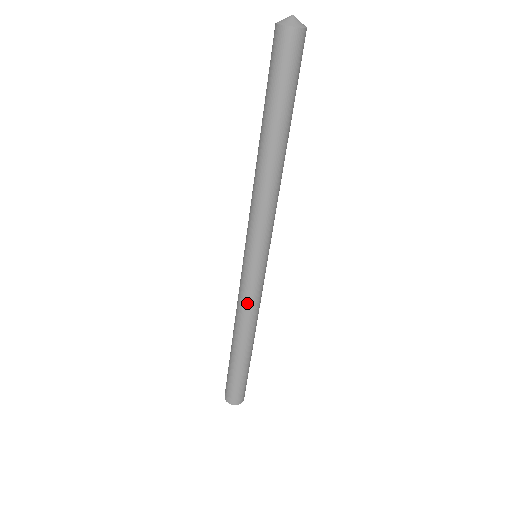
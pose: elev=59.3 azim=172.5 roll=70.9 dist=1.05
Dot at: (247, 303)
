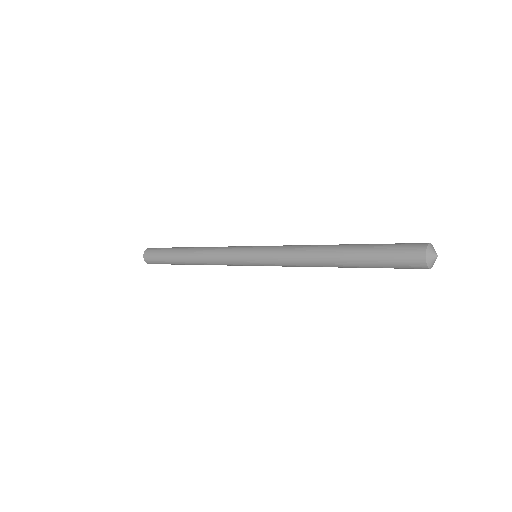
Dot at: (222, 264)
